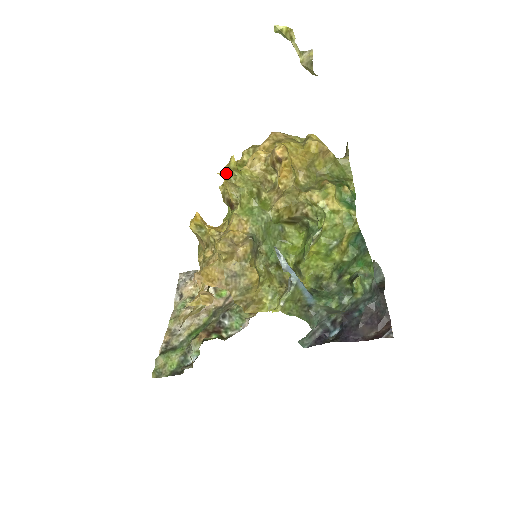
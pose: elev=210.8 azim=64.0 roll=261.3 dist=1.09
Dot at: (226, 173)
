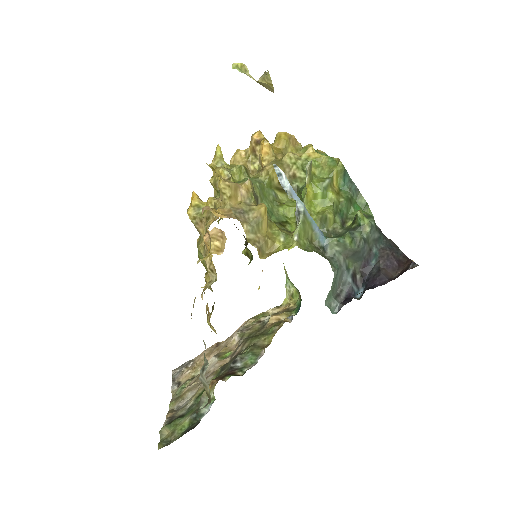
Dot at: (214, 165)
